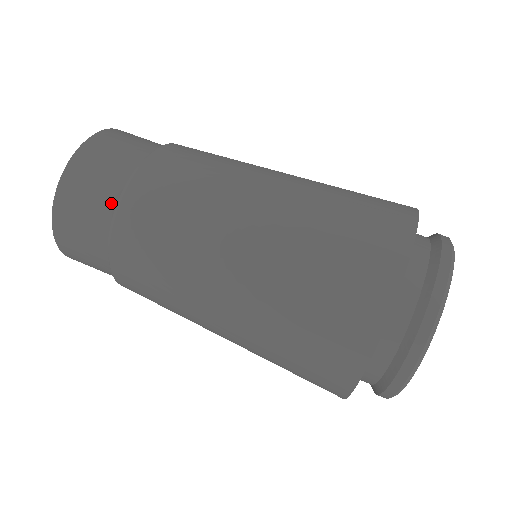
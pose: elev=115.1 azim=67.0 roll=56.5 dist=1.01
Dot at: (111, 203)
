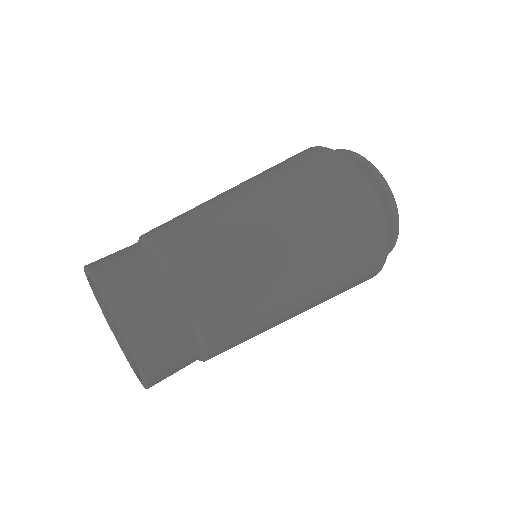
Dot at: (141, 248)
